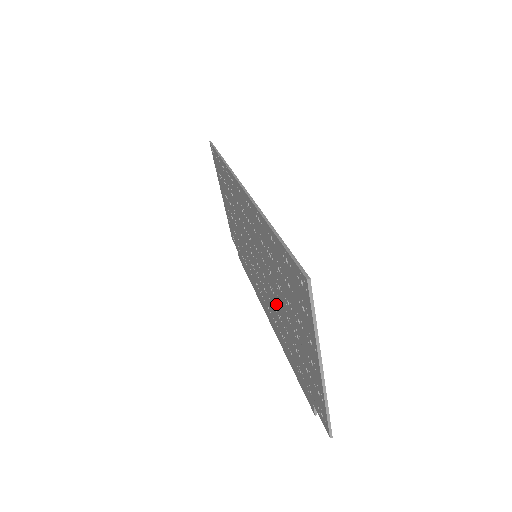
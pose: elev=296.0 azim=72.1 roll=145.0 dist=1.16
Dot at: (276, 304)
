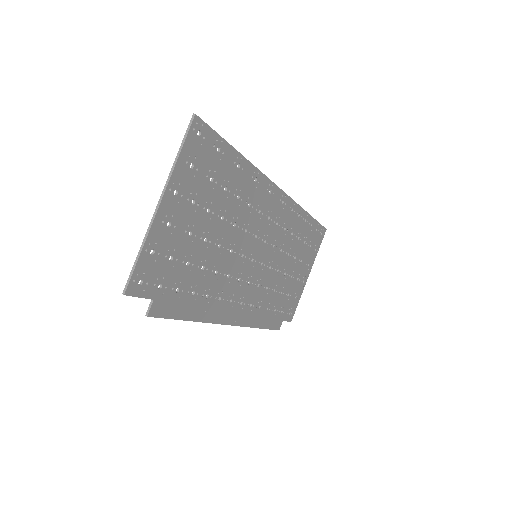
Dot at: (220, 258)
